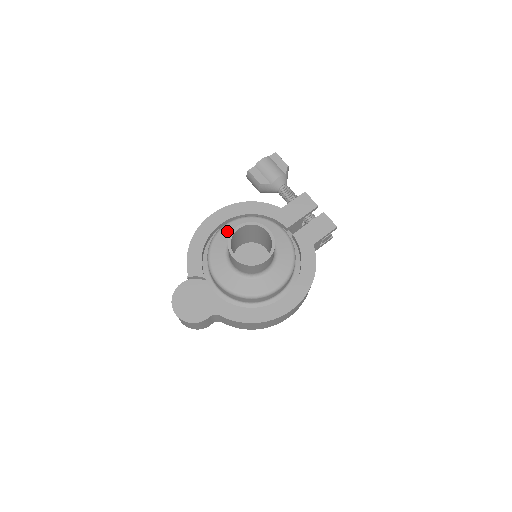
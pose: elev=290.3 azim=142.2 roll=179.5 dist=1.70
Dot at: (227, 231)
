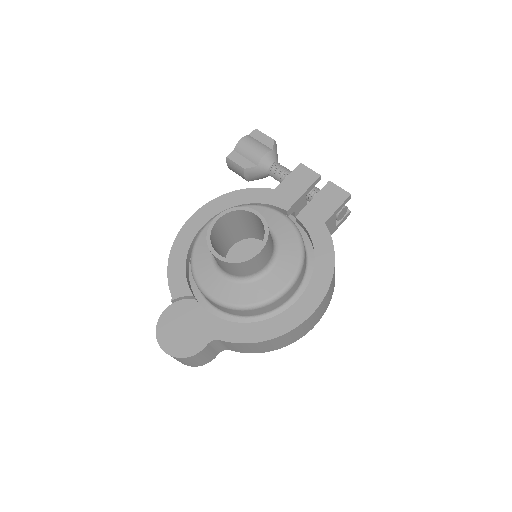
Dot at: occluded
